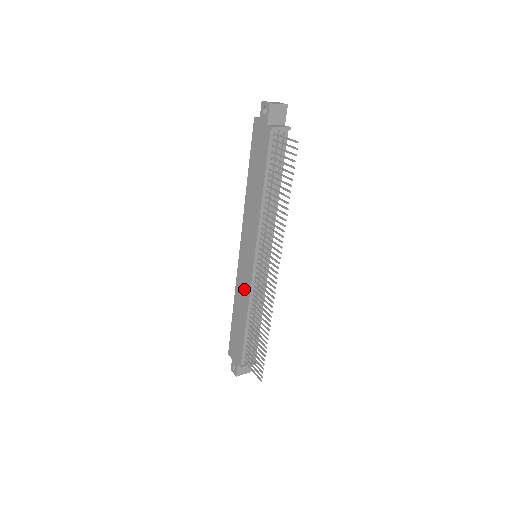
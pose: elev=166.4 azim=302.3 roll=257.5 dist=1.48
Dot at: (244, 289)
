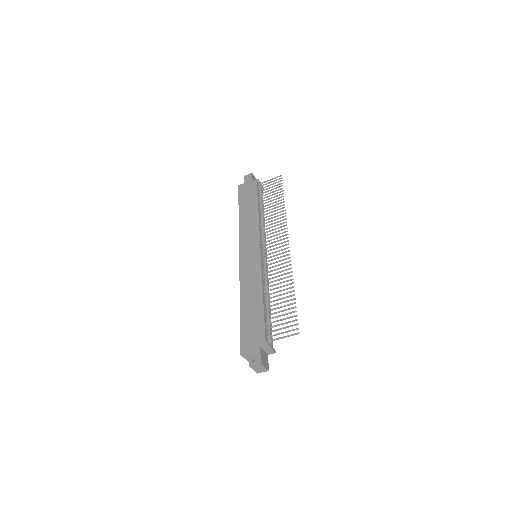
Dot at: (253, 276)
